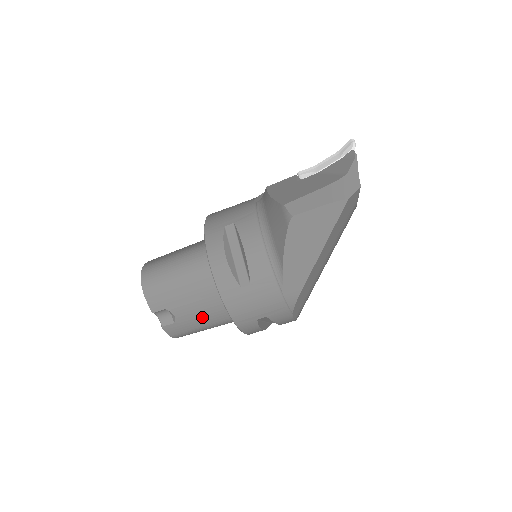
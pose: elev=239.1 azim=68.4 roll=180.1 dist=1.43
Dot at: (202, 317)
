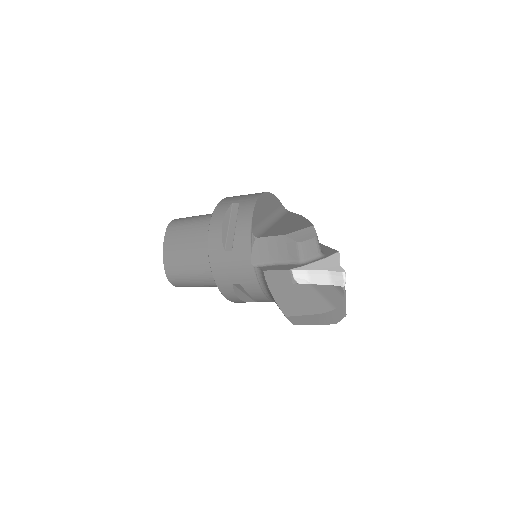
Dot at: occluded
